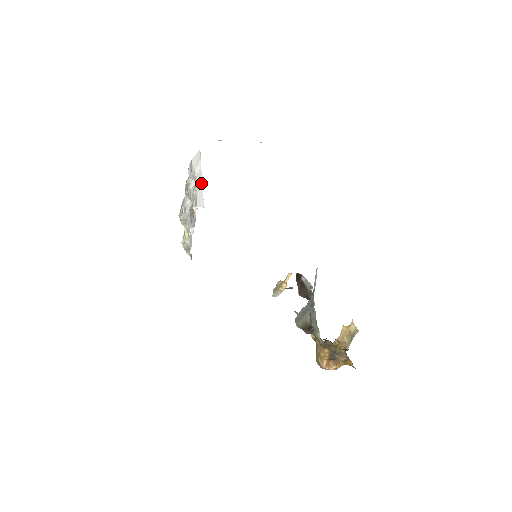
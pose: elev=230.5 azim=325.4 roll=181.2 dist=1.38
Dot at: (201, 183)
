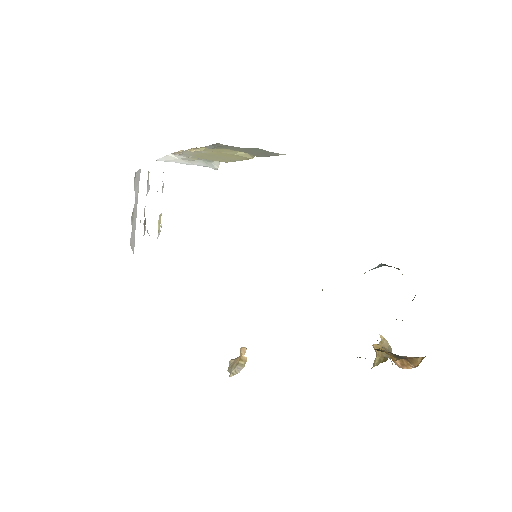
Dot at: (135, 216)
